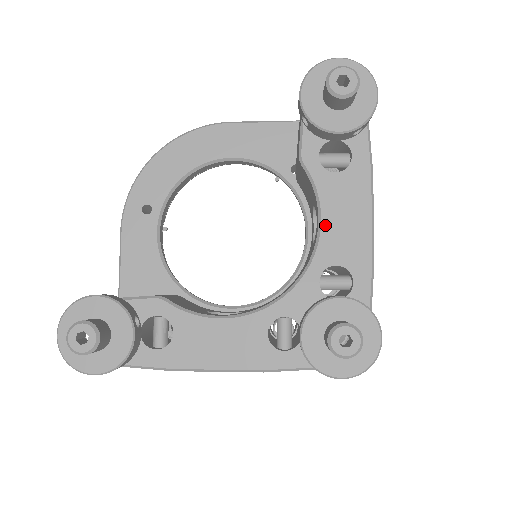
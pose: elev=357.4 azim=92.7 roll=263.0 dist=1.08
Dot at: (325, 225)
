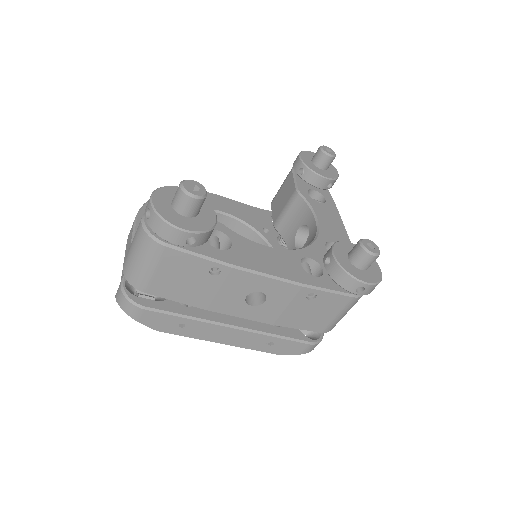
Dot at: (320, 222)
